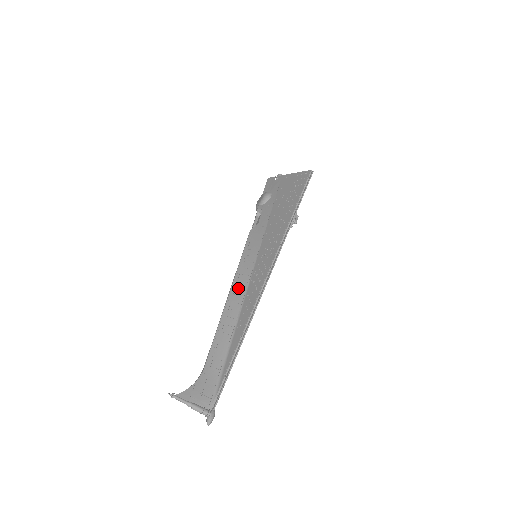
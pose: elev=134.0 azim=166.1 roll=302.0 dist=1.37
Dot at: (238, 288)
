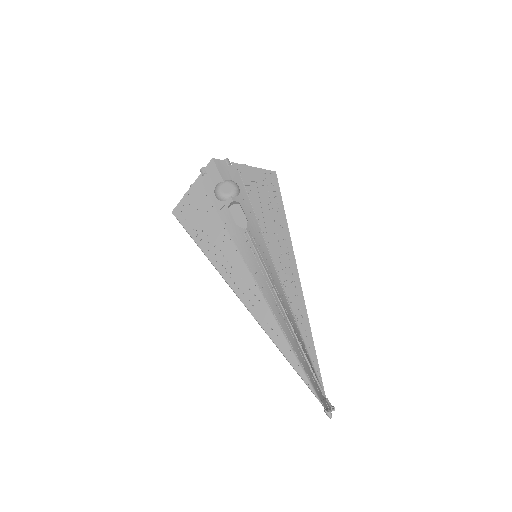
Dot at: (281, 295)
